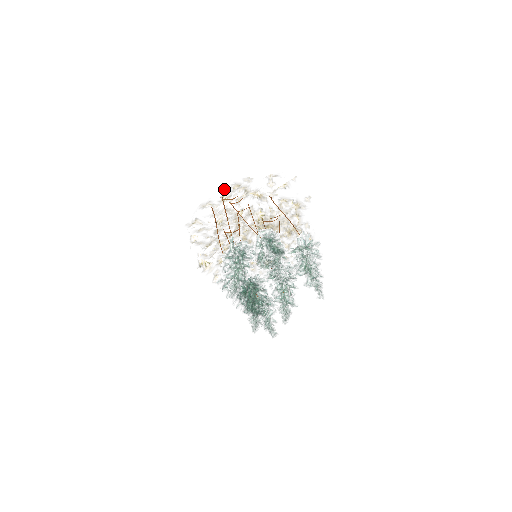
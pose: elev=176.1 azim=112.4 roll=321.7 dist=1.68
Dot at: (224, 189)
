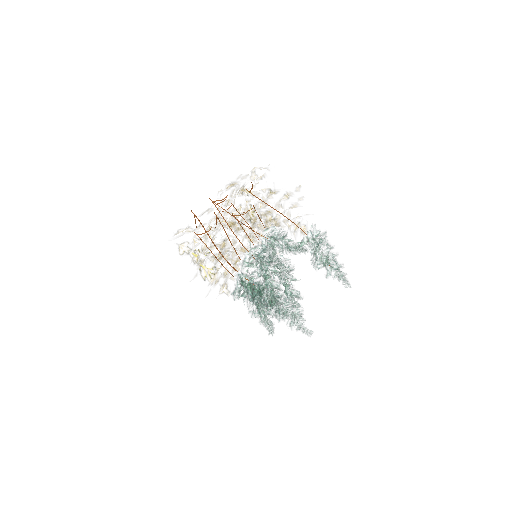
Dot at: (232, 192)
